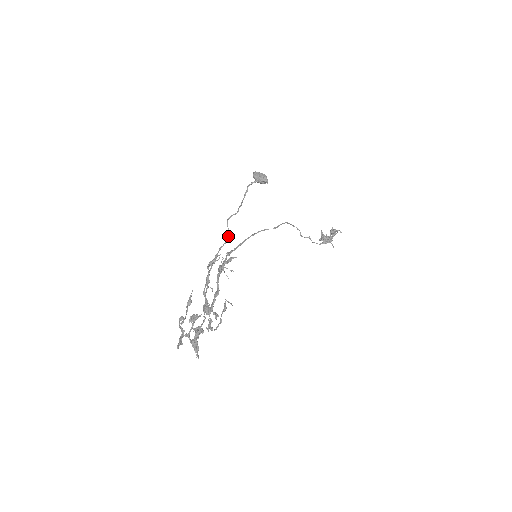
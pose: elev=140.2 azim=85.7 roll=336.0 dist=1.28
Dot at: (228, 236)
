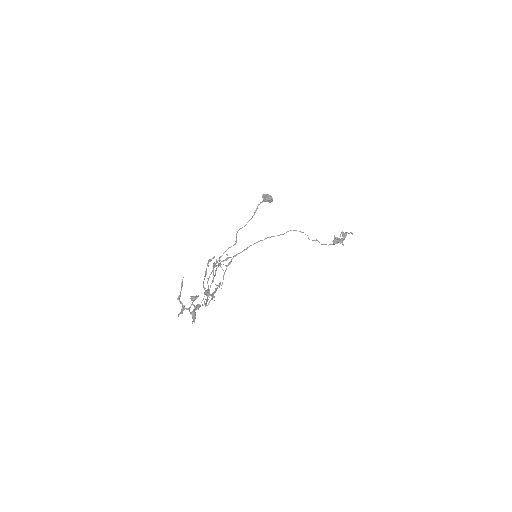
Dot at: (235, 243)
